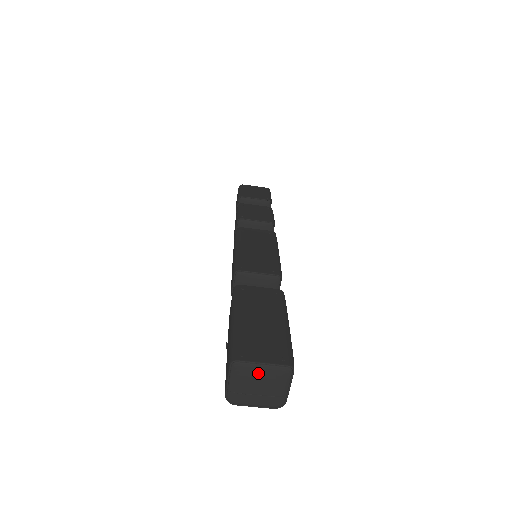
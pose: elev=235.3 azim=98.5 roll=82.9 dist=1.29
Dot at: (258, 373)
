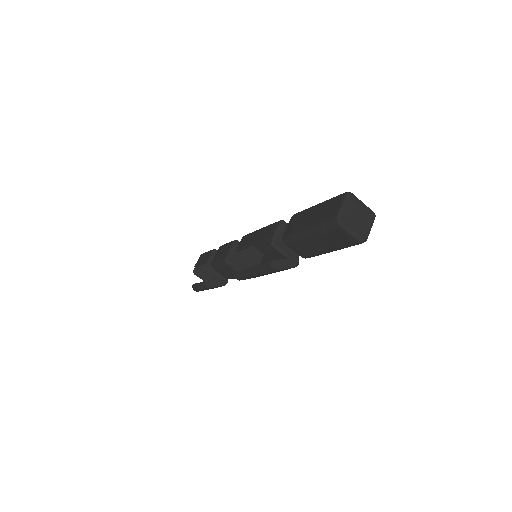
Dot at: (360, 207)
